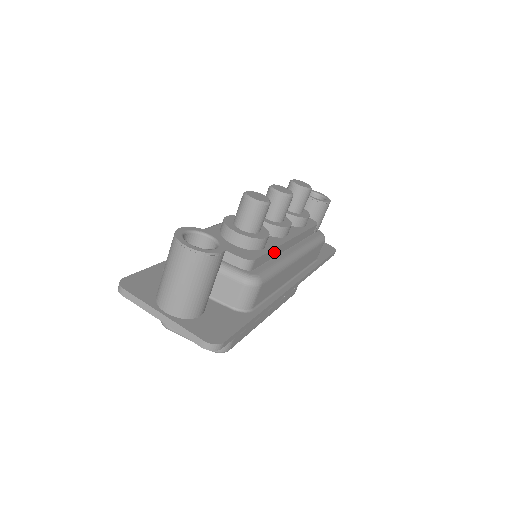
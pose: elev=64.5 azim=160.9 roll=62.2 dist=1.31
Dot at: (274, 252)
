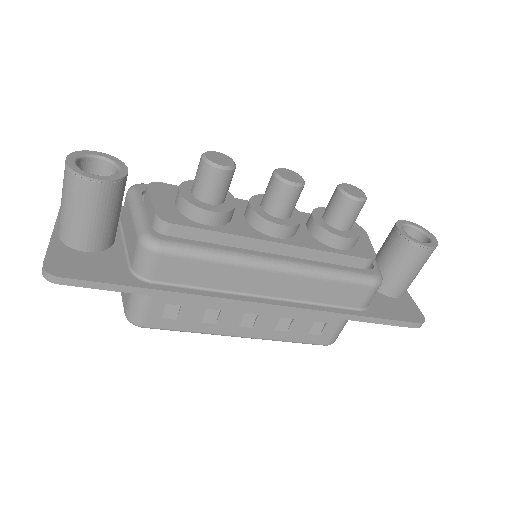
Dot at: (230, 240)
